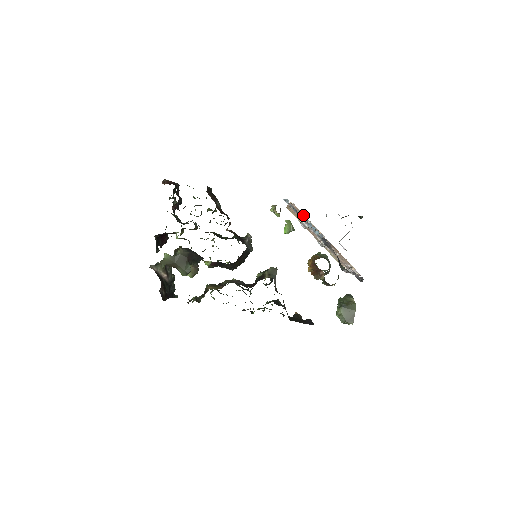
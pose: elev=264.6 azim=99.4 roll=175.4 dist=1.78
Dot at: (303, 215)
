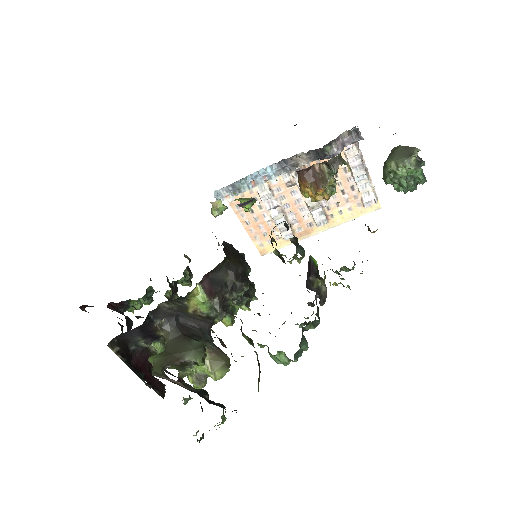
Dot at: (252, 196)
